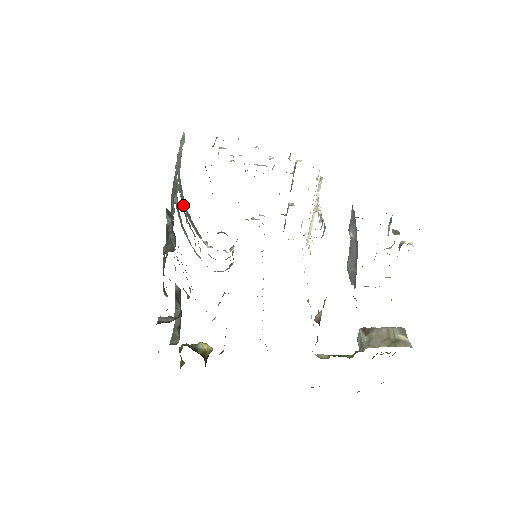
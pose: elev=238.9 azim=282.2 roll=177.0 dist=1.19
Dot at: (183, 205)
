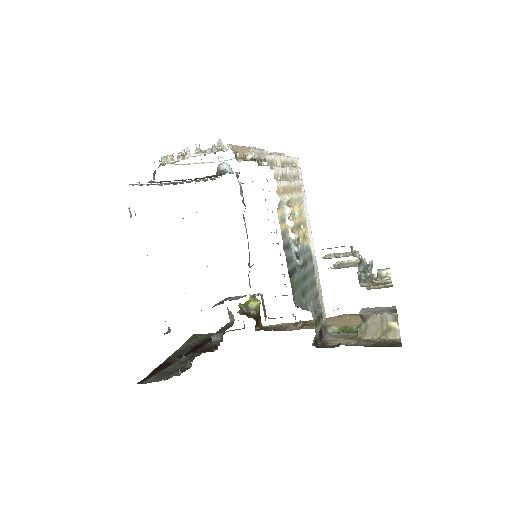
Dot at: occluded
